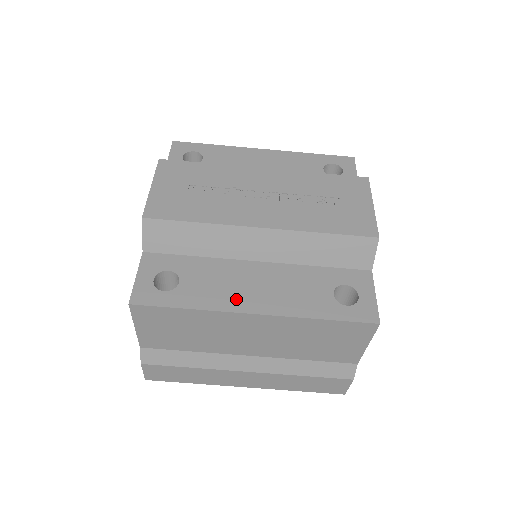
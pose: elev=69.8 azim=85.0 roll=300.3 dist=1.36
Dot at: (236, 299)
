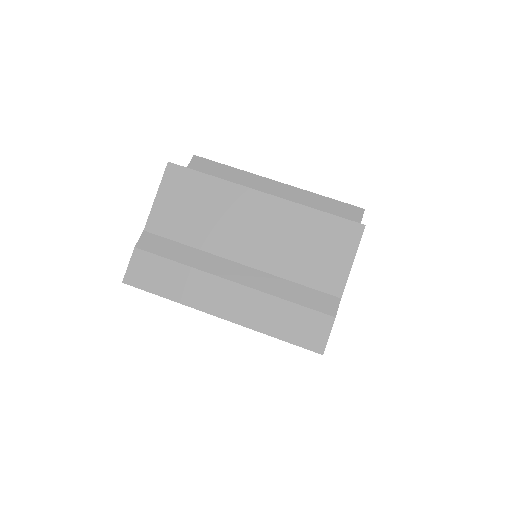
Dot at: occluded
